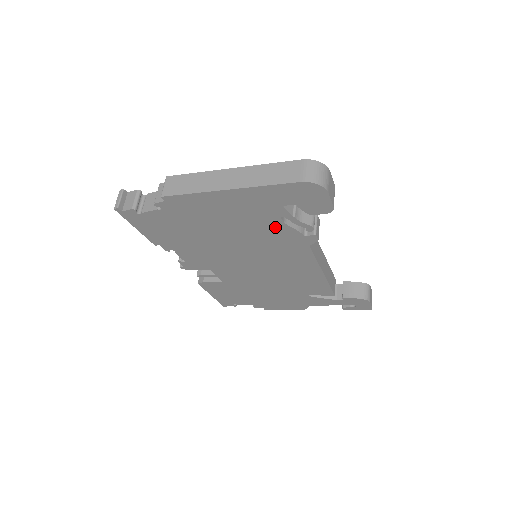
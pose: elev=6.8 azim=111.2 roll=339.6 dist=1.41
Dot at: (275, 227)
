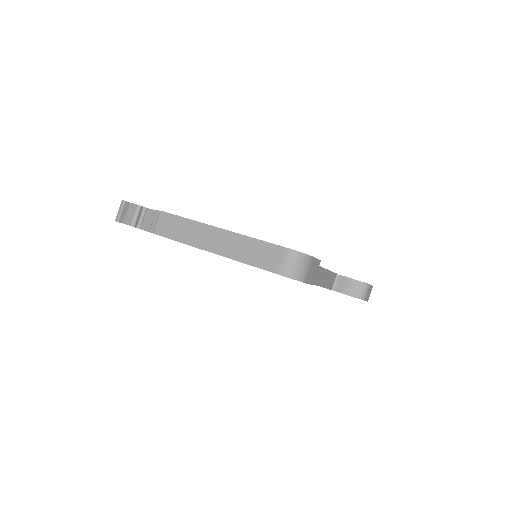
Dot at: occluded
